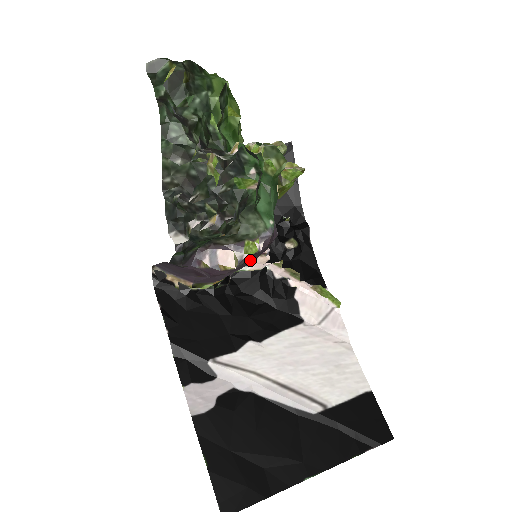
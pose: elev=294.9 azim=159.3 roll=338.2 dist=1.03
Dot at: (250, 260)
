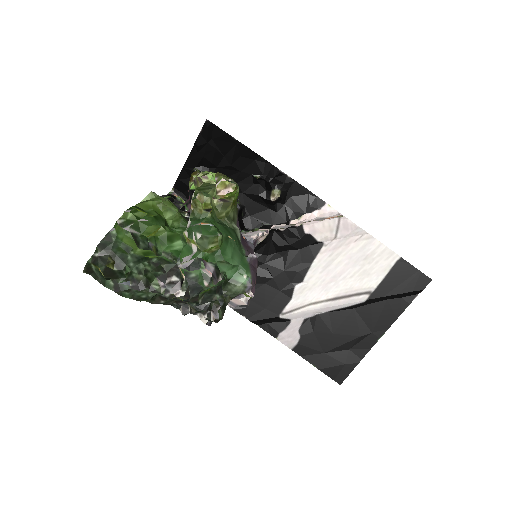
Dot at: occluded
